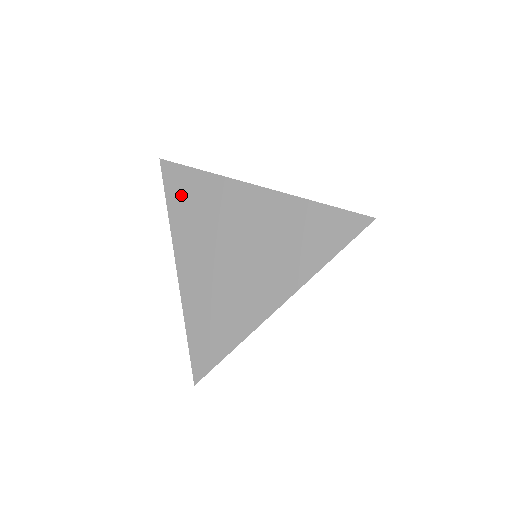
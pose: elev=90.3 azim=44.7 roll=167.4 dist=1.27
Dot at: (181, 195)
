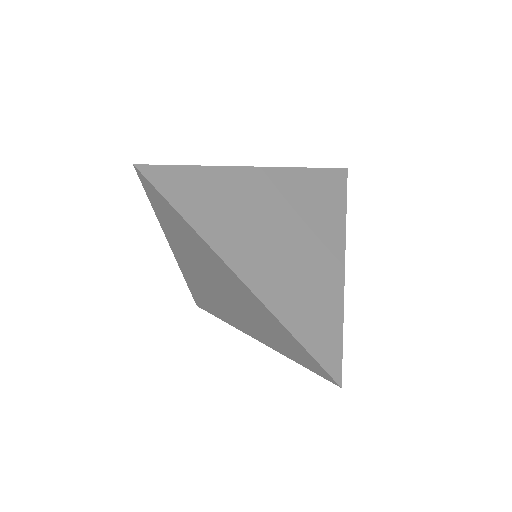
Dot at: (165, 215)
